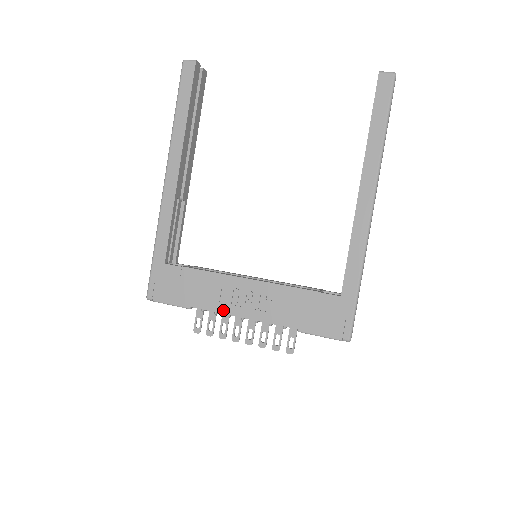
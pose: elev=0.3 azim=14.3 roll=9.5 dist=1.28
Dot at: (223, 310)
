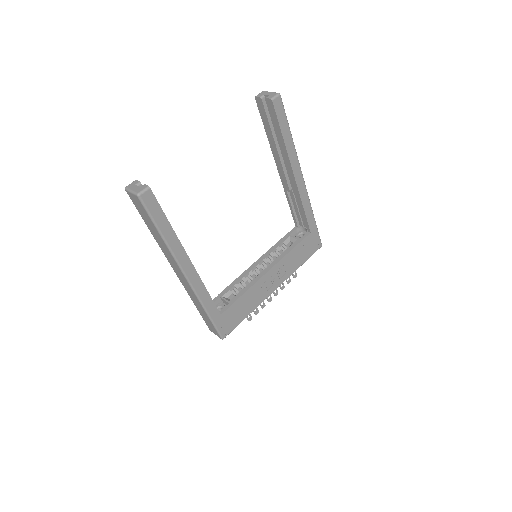
Dot at: (265, 297)
